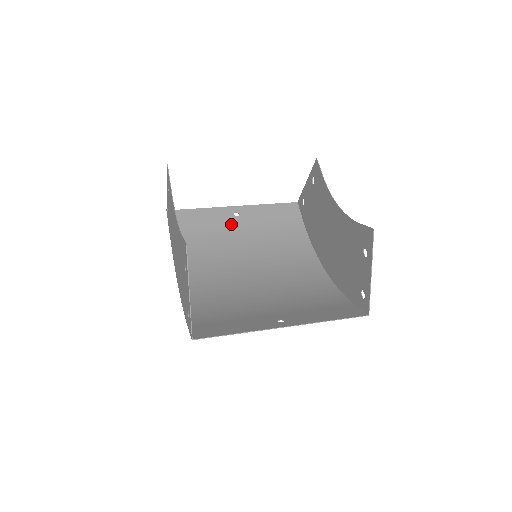
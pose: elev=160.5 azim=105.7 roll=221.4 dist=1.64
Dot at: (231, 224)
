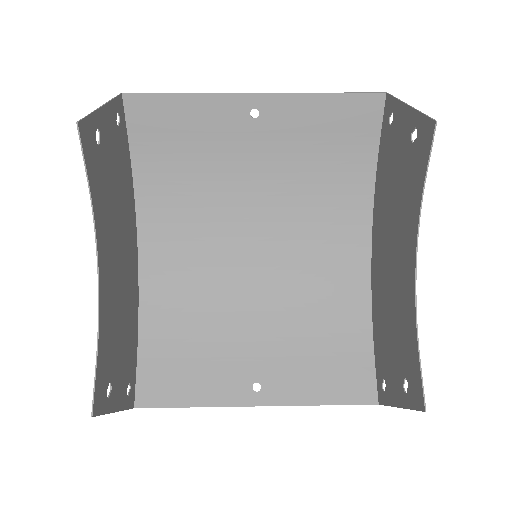
Dot at: (240, 135)
